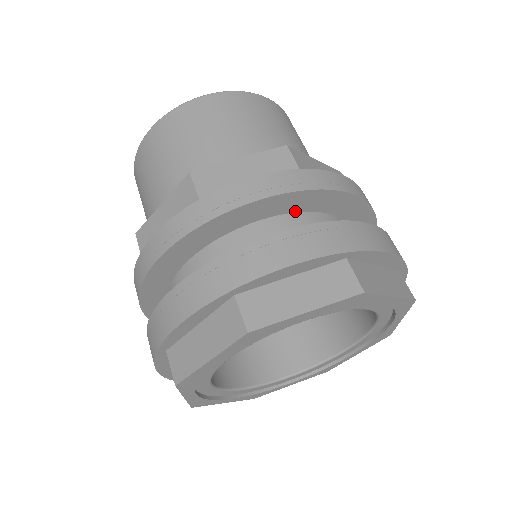
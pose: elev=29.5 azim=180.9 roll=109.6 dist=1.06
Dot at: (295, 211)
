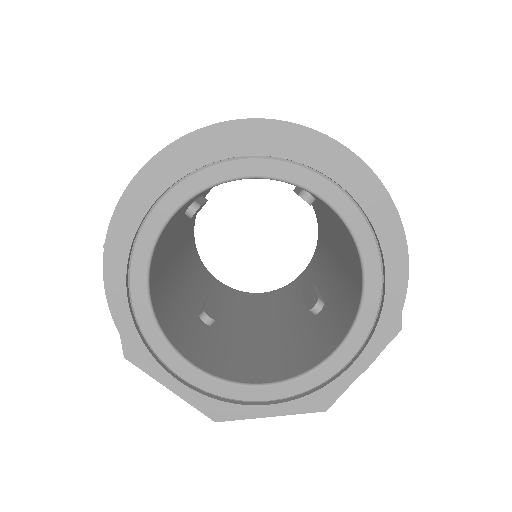
Dot at: occluded
